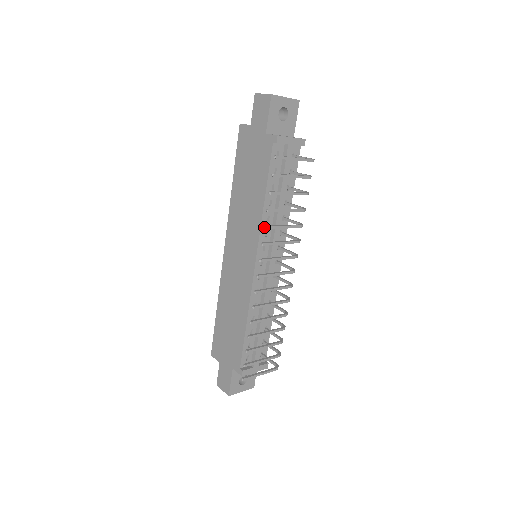
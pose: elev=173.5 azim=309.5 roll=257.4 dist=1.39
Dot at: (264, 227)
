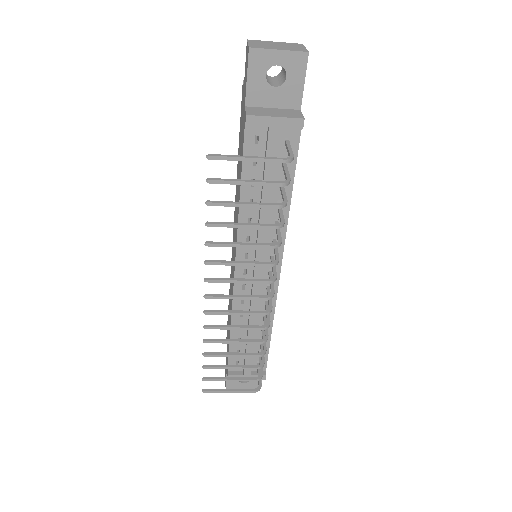
Dot at: (205, 243)
